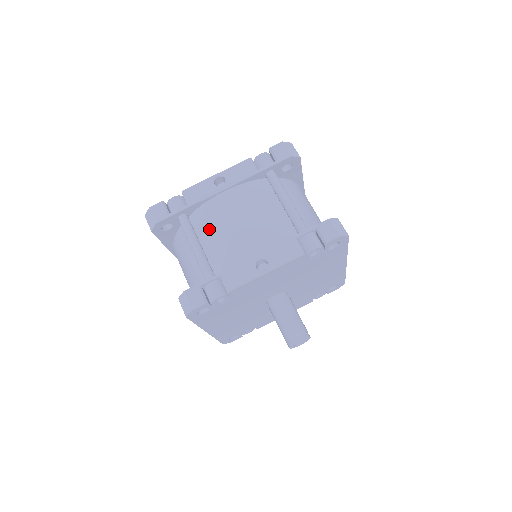
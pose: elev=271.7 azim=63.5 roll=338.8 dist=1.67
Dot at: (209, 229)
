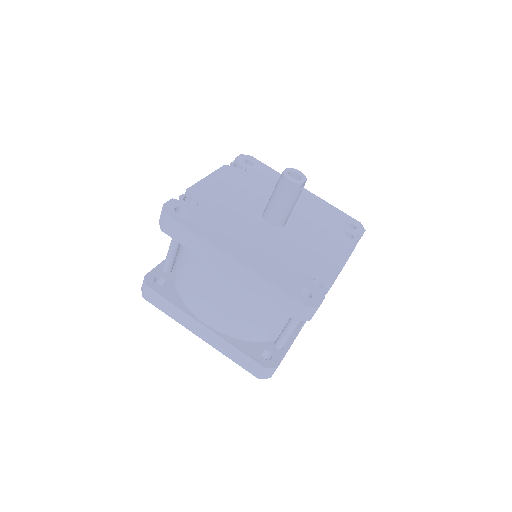
Dot at: occluded
